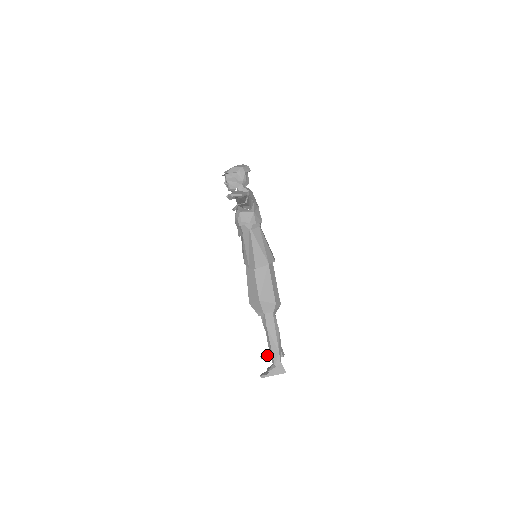
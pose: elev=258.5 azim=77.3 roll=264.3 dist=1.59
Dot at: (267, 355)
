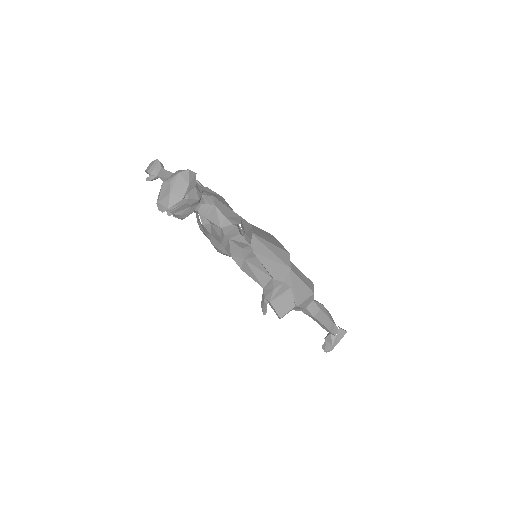
Dot at: occluded
